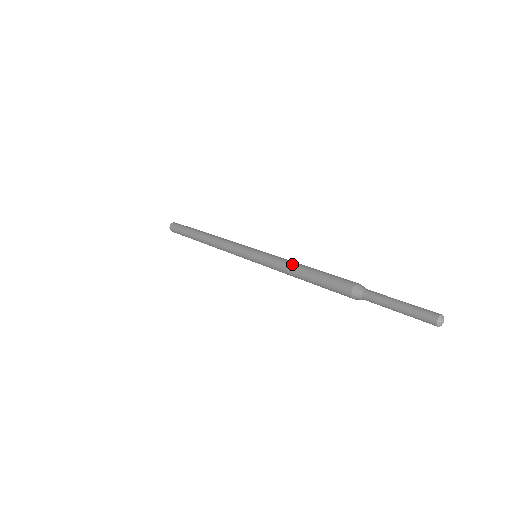
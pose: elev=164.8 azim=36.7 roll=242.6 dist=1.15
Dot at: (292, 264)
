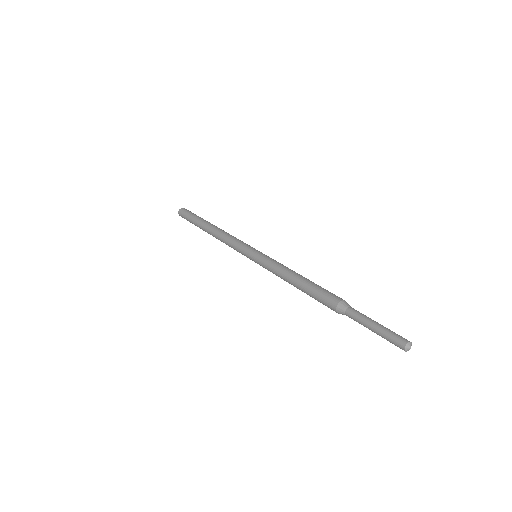
Dot at: (290, 270)
